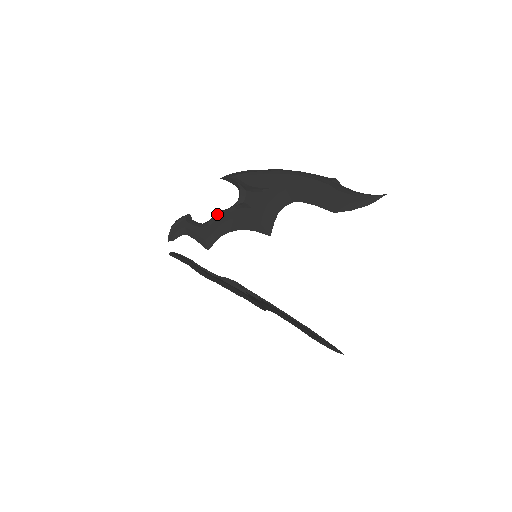
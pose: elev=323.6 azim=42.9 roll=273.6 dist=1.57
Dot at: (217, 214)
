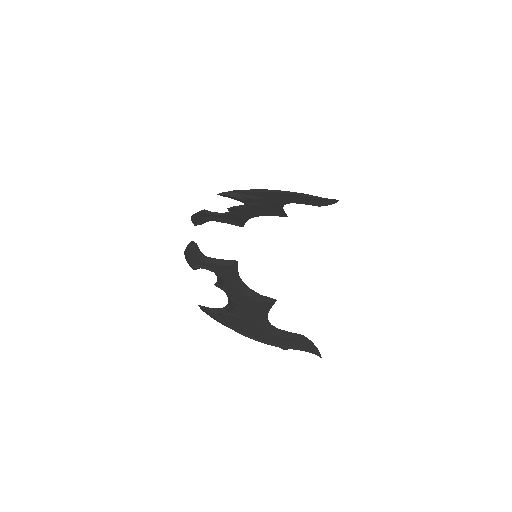
Dot at: (235, 208)
